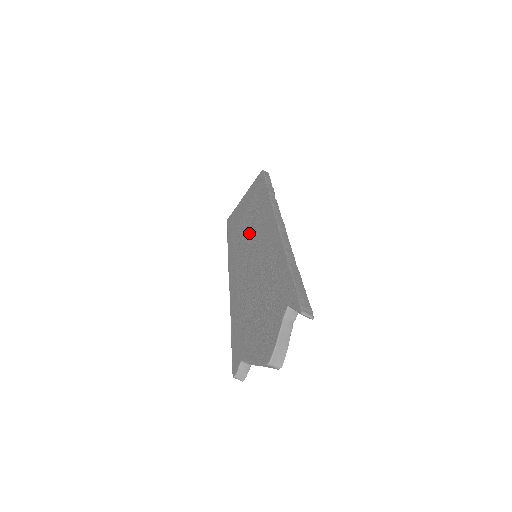
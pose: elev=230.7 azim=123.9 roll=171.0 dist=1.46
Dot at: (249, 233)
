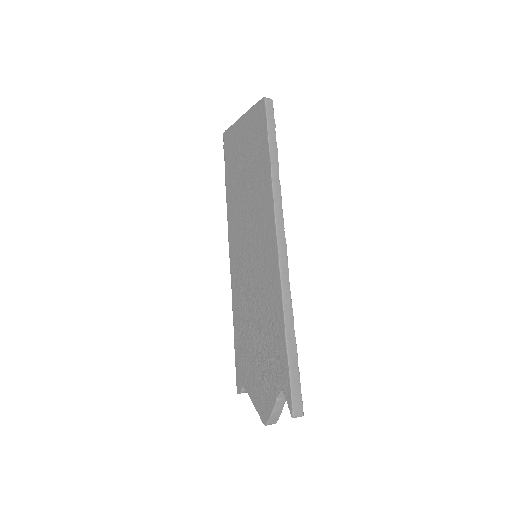
Dot at: (248, 212)
